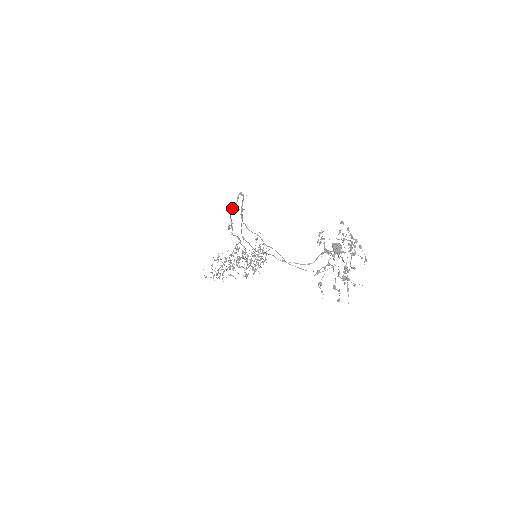
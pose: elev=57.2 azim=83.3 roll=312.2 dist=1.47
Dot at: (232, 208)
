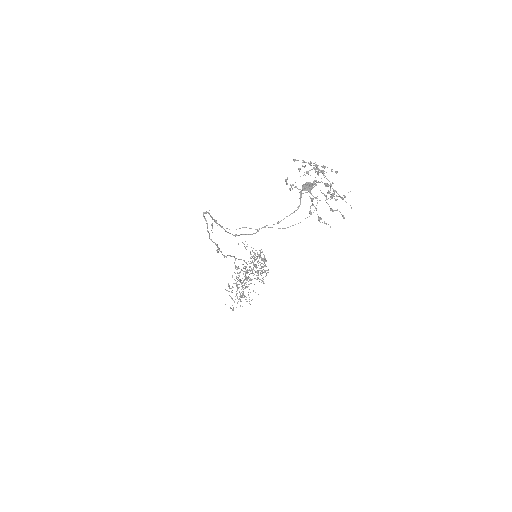
Dot at: (207, 231)
